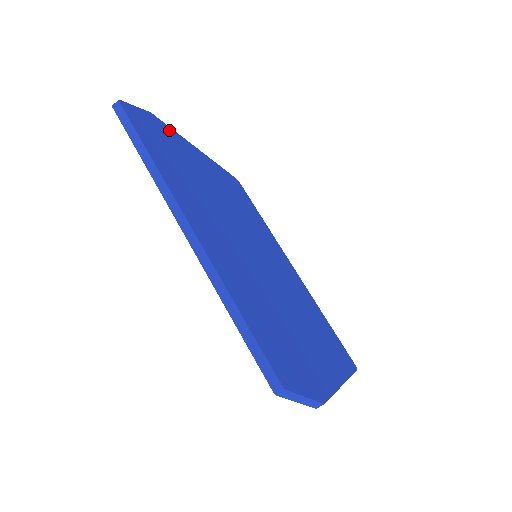
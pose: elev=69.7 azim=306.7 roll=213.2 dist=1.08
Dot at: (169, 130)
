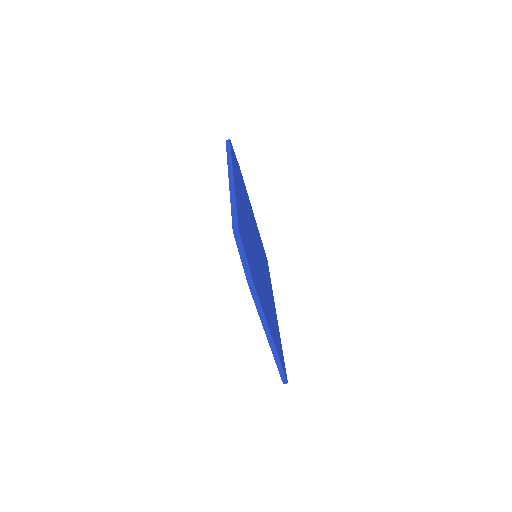
Dot at: occluded
